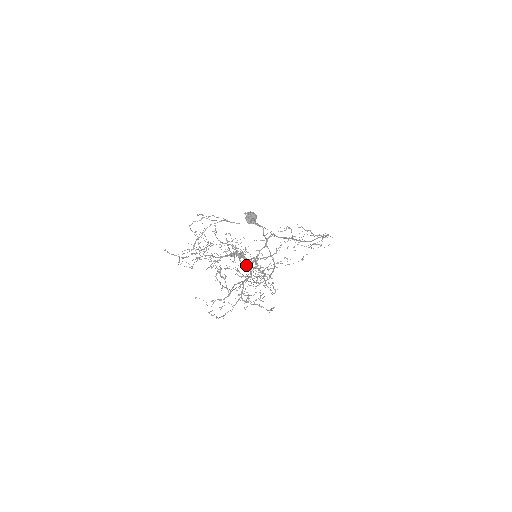
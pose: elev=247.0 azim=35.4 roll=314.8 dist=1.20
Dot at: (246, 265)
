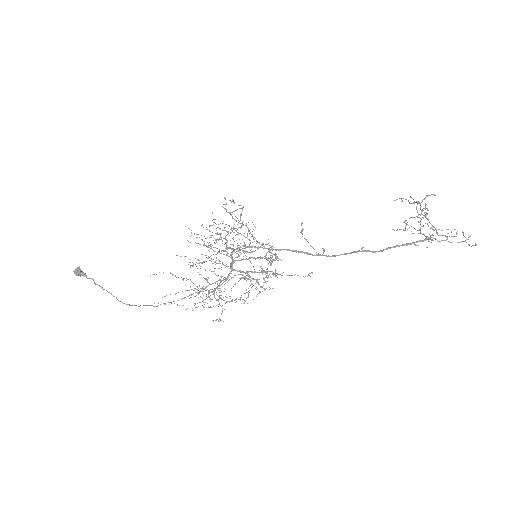
Dot at: occluded
